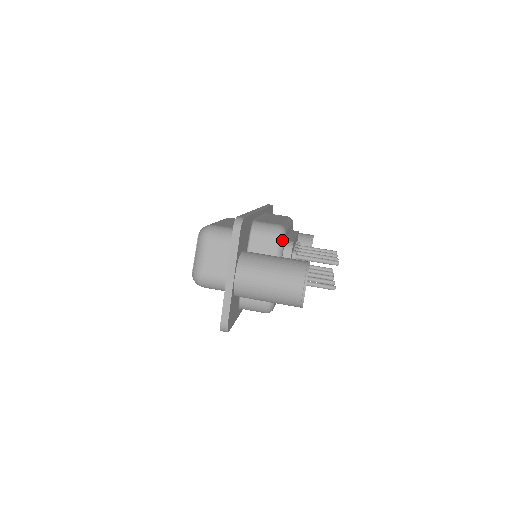
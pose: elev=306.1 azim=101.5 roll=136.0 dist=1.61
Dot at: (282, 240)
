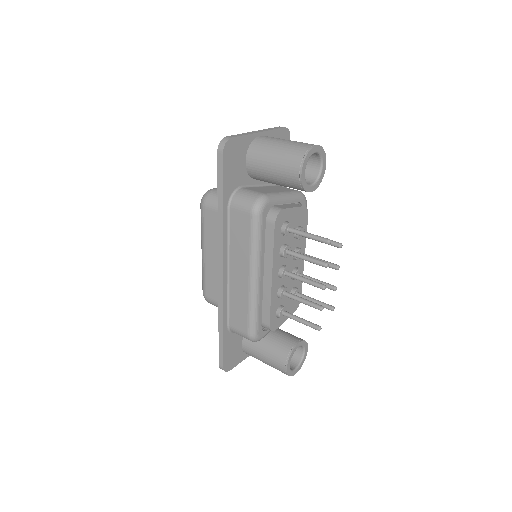
Dot at: (302, 194)
